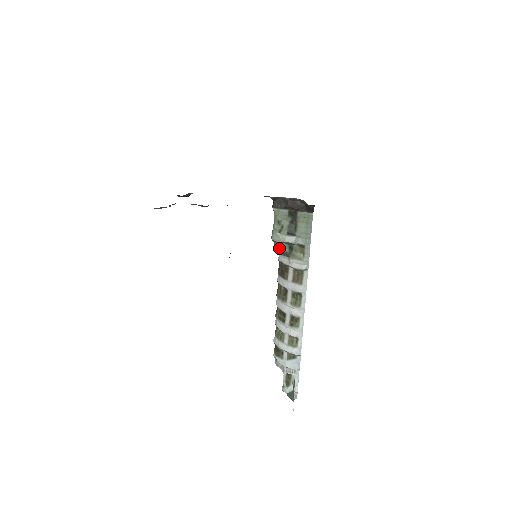
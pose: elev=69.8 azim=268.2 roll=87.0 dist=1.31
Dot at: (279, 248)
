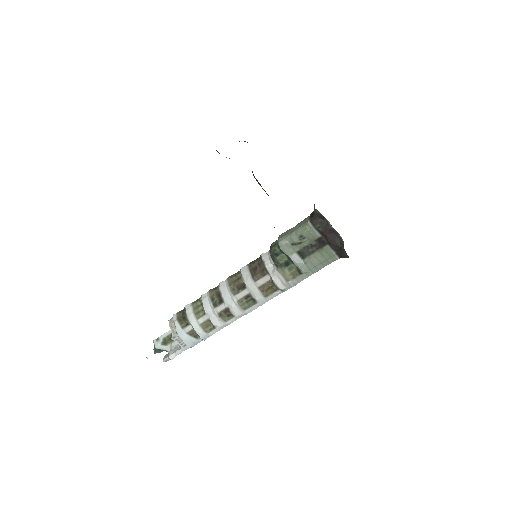
Dot at: (276, 254)
